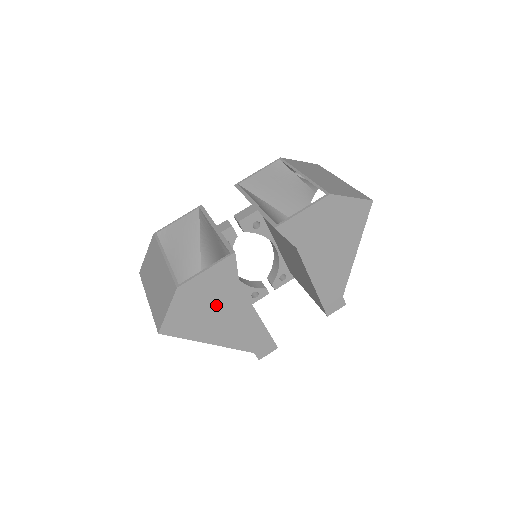
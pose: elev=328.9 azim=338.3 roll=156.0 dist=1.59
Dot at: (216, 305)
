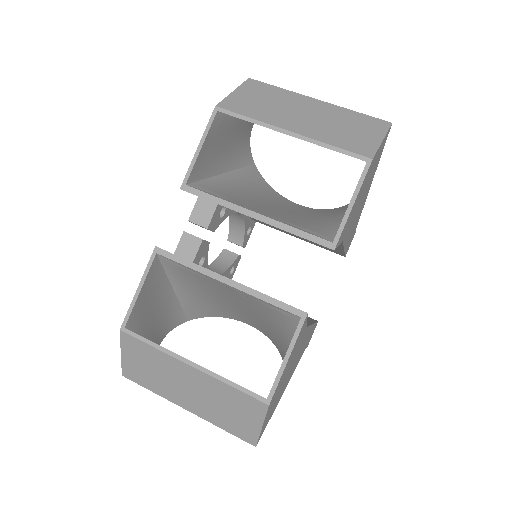
Dot at: (291, 365)
